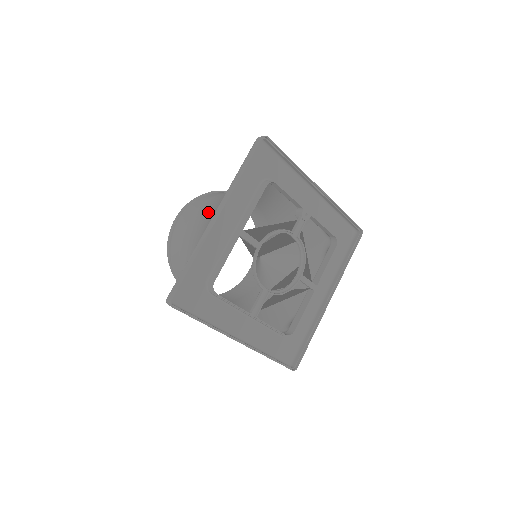
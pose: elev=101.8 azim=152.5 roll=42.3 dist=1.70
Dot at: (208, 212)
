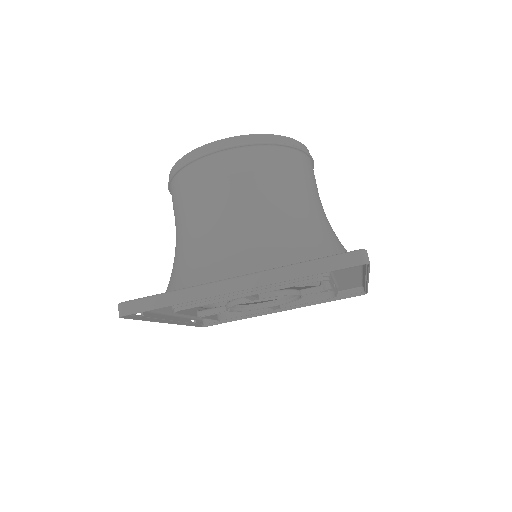
Dot at: (247, 212)
